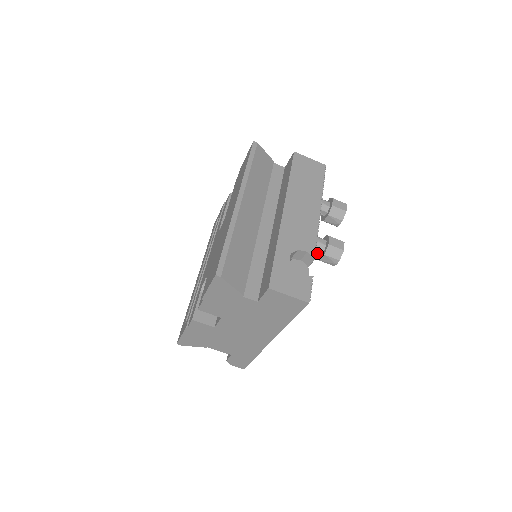
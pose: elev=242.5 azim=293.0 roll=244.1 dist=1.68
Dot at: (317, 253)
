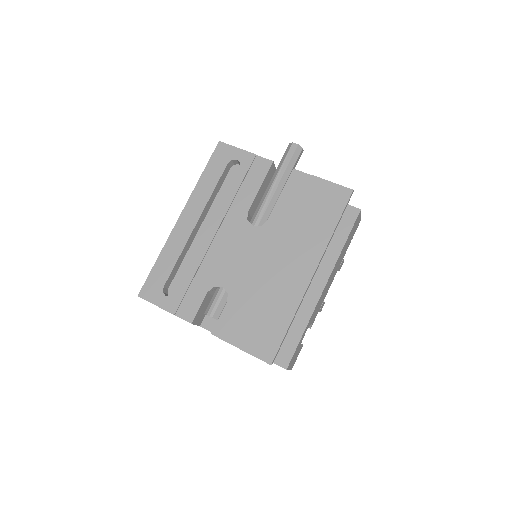
Dot at: occluded
